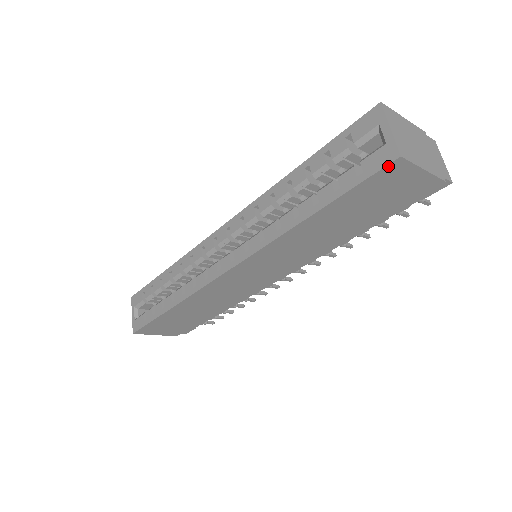
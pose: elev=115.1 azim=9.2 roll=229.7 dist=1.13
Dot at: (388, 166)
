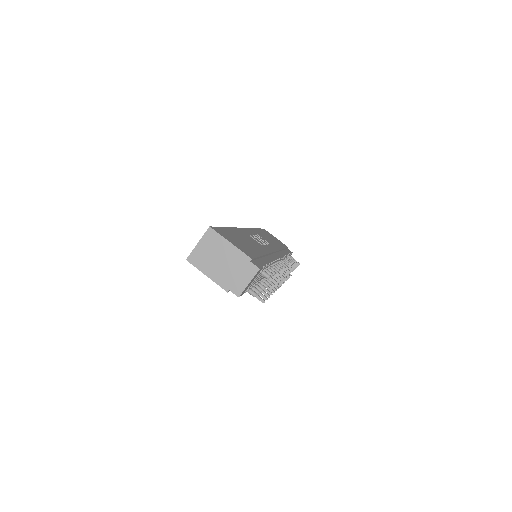
Dot at: occluded
